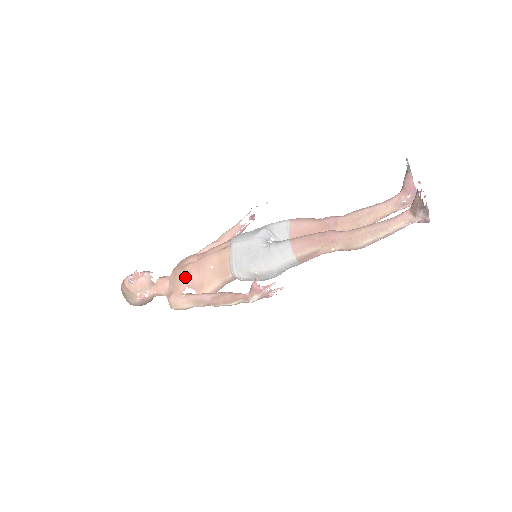
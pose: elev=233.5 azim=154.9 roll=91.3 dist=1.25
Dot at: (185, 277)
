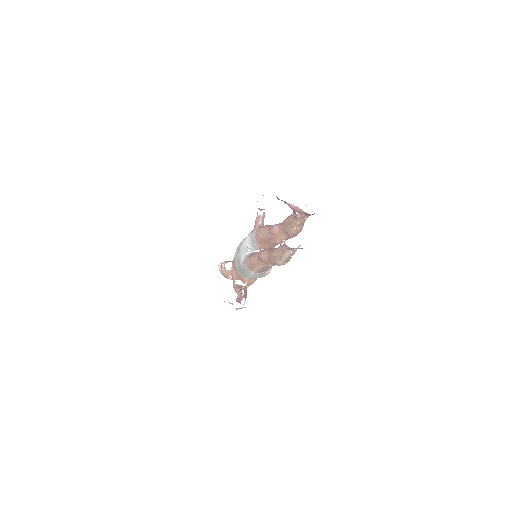
Dot at: (232, 273)
